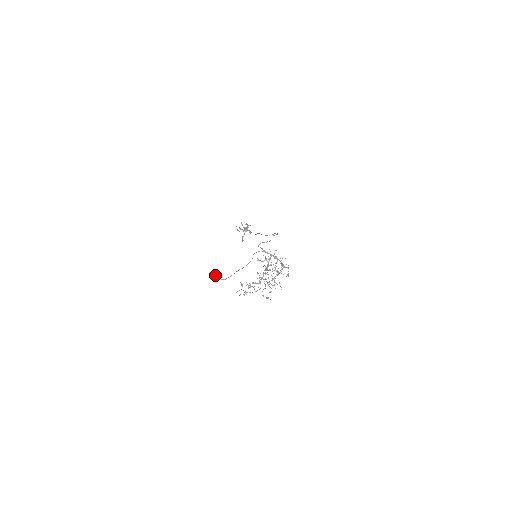
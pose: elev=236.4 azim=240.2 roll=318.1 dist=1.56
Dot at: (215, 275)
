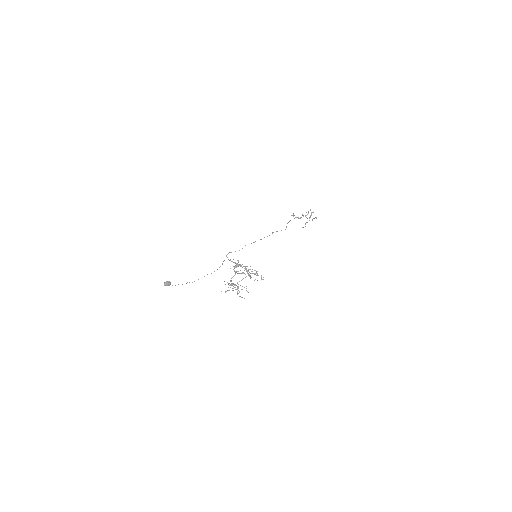
Dot at: (165, 283)
